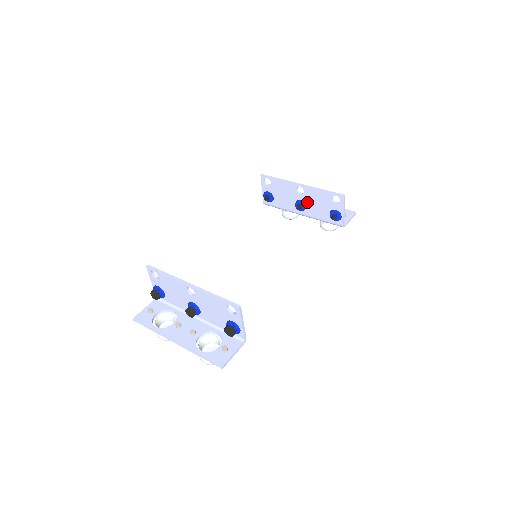
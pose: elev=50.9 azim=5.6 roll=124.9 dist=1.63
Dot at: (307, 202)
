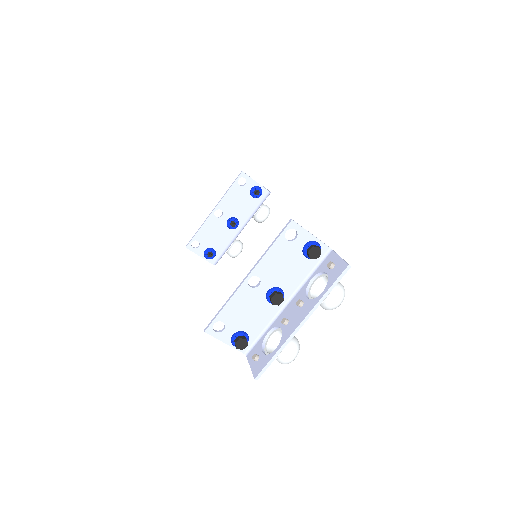
Dot at: (232, 214)
